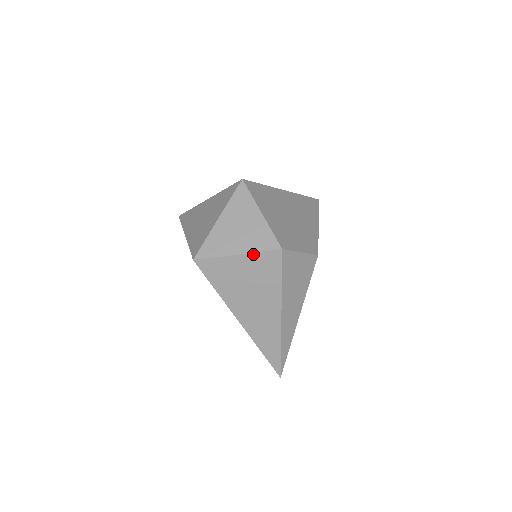
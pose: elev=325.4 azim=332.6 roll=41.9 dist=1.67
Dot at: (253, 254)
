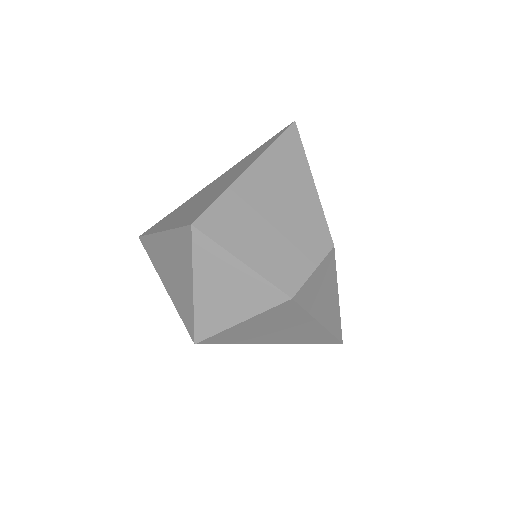
Dot at: (259, 315)
